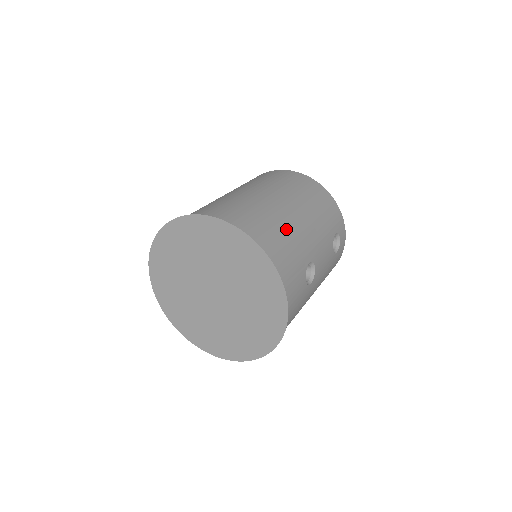
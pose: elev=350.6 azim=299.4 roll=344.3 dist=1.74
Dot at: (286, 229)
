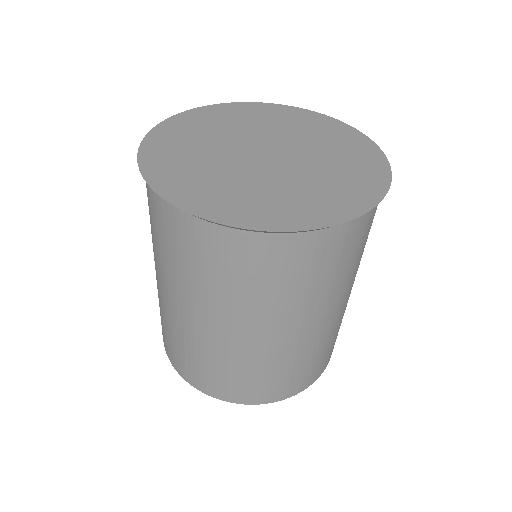
Dot at: occluded
